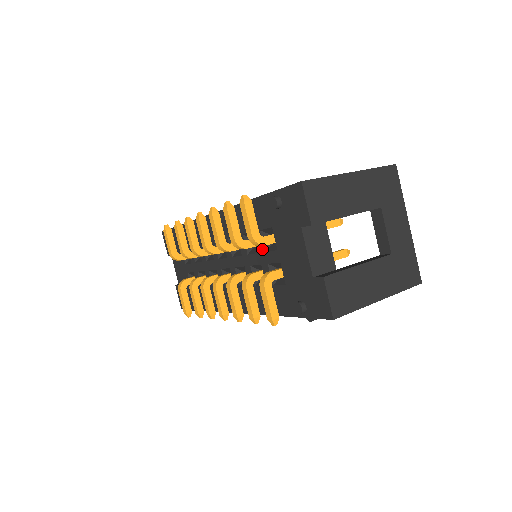
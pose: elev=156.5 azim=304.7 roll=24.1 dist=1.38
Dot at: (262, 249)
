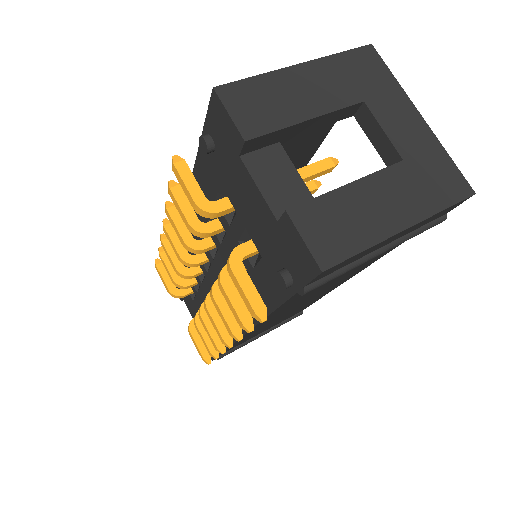
Dot at: (226, 224)
